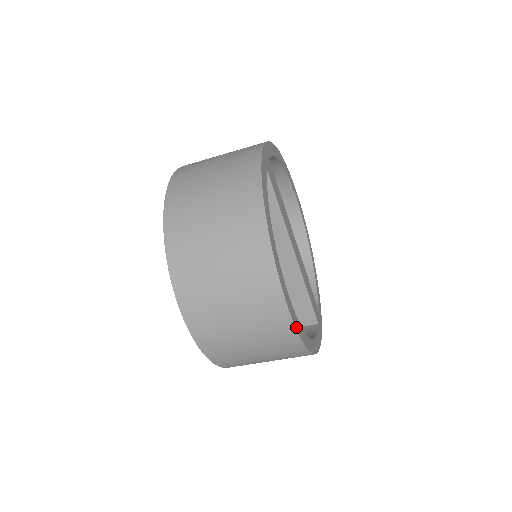
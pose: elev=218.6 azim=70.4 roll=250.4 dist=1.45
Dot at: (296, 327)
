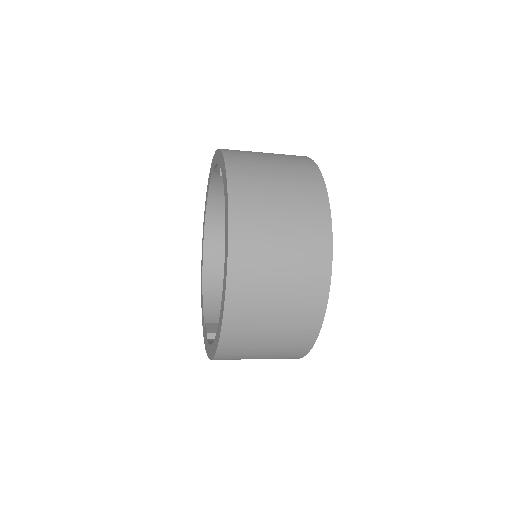
Dot at: (324, 311)
